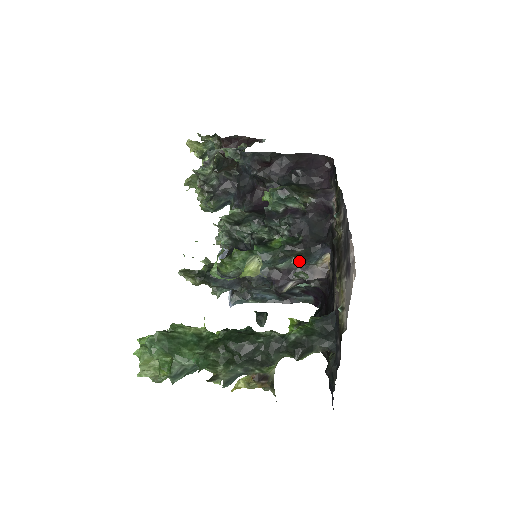
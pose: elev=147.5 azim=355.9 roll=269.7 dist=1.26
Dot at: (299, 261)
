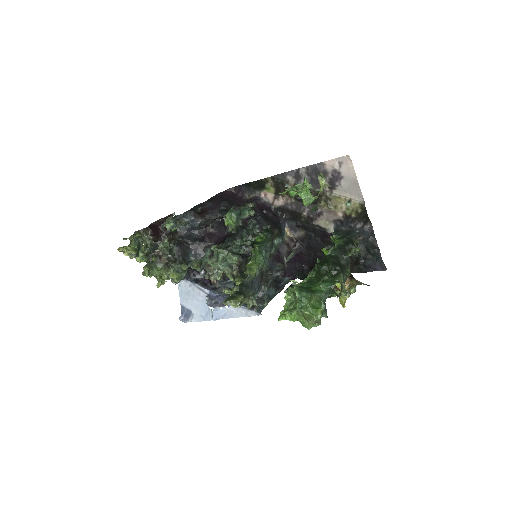
Dot at: (278, 242)
